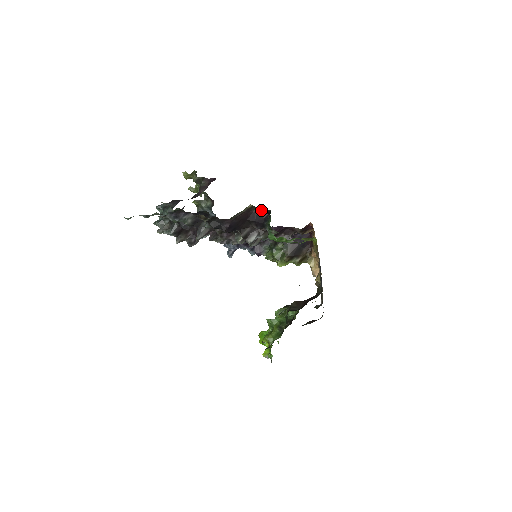
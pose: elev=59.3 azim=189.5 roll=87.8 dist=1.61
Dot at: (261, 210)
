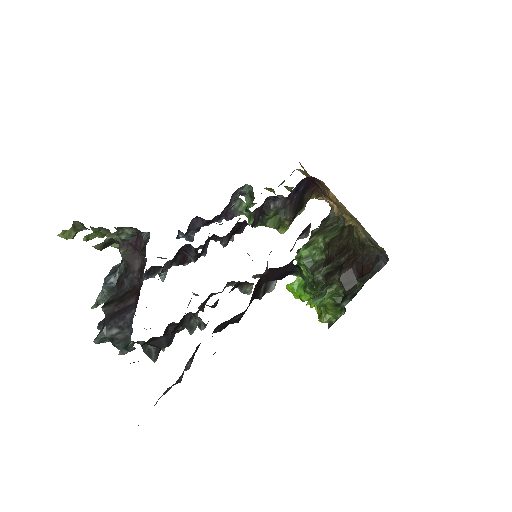
Dot at: (277, 268)
